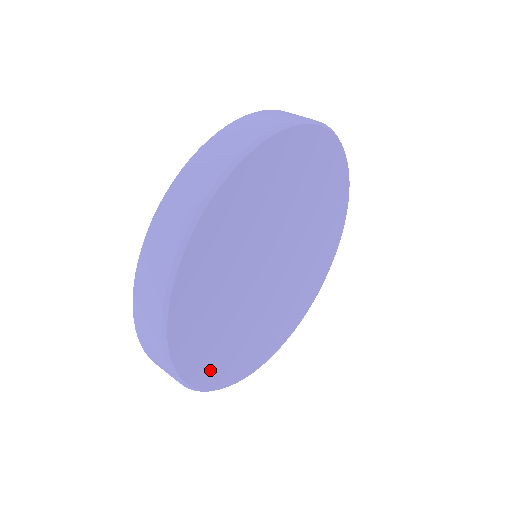
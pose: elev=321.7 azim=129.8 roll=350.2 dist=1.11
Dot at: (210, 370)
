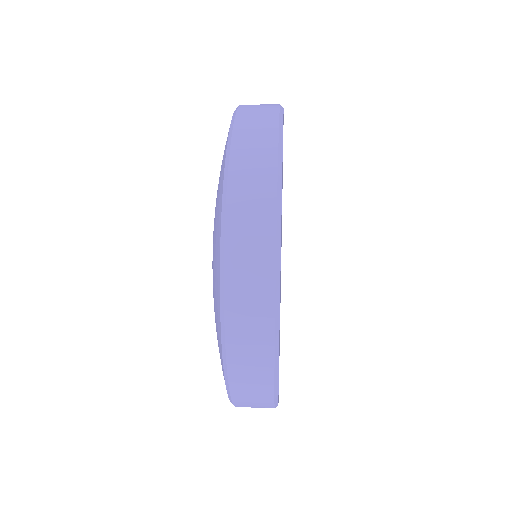
Dot at: occluded
